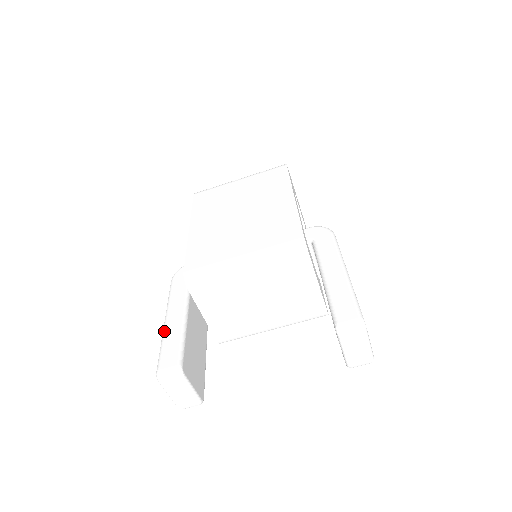
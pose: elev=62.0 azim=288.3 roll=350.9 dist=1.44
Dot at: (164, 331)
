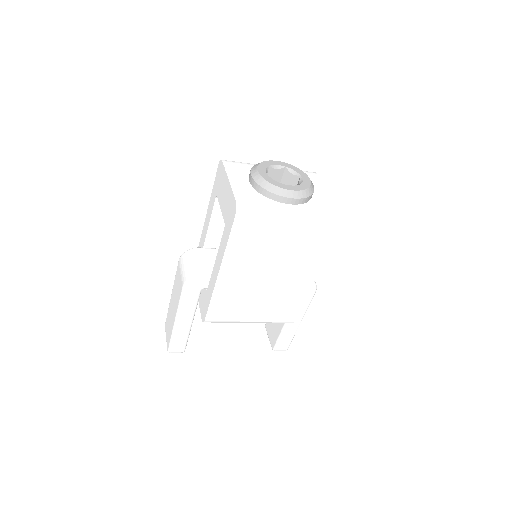
Dot at: (176, 330)
